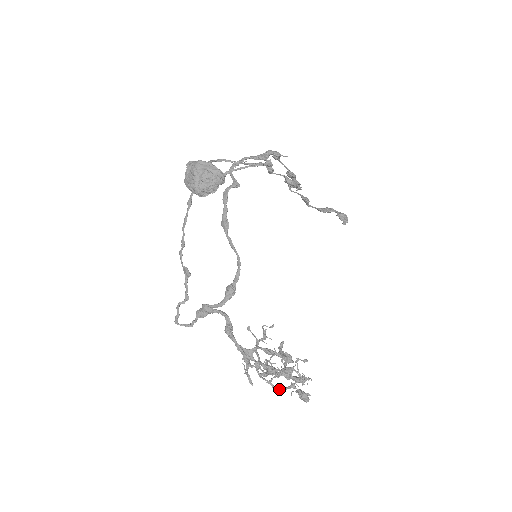
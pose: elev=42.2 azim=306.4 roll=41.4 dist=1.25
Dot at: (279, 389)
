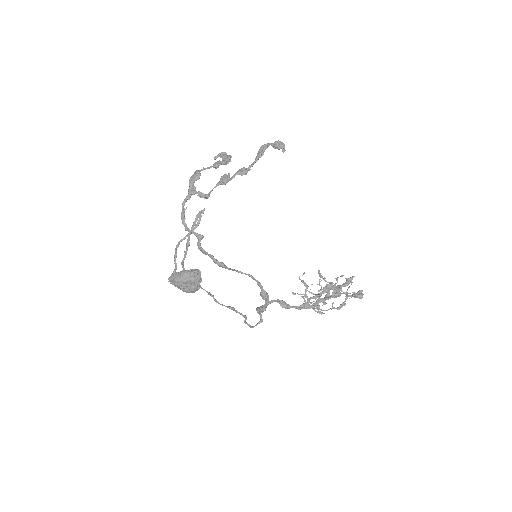
Dot at: (341, 307)
